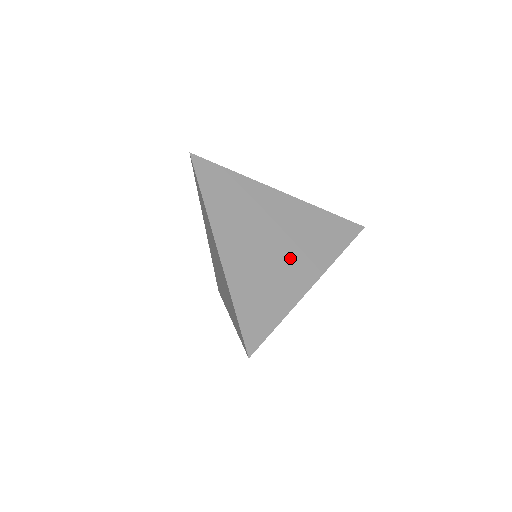
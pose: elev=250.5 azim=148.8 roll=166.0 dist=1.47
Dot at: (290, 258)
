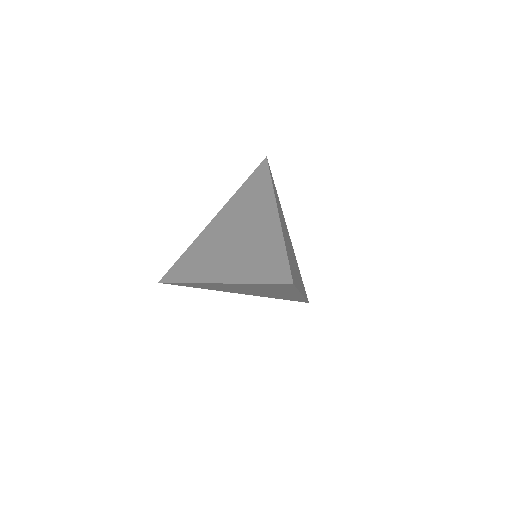
Dot at: (295, 266)
